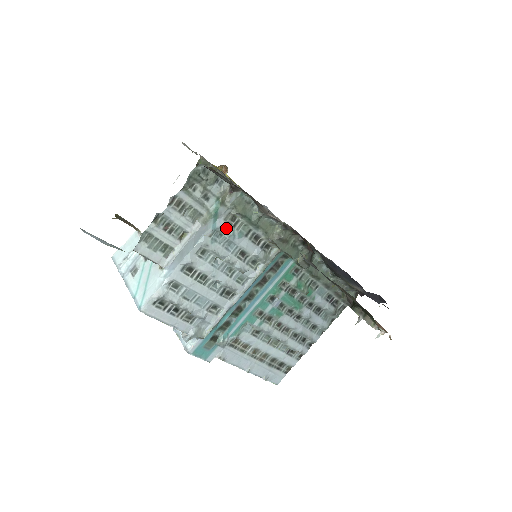
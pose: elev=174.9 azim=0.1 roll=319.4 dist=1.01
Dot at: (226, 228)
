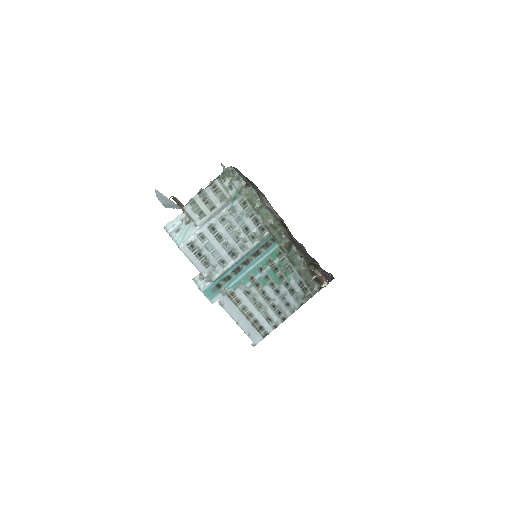
Dot at: (239, 208)
